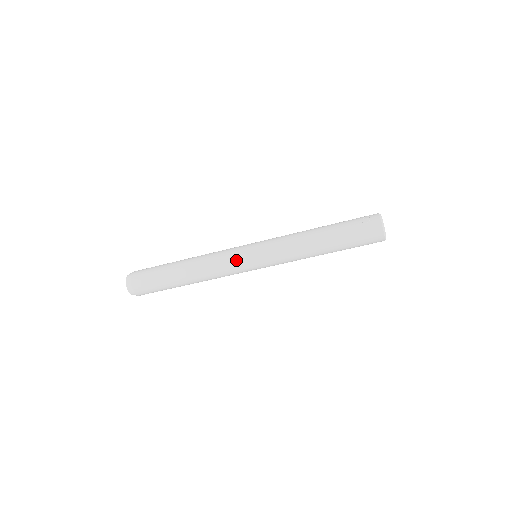
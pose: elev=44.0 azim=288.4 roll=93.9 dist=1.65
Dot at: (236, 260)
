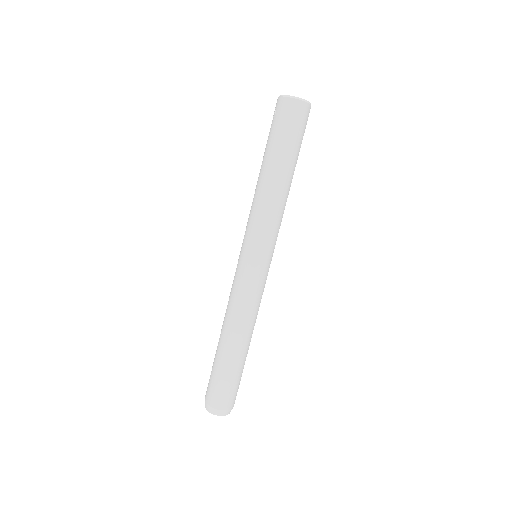
Dot at: (240, 277)
